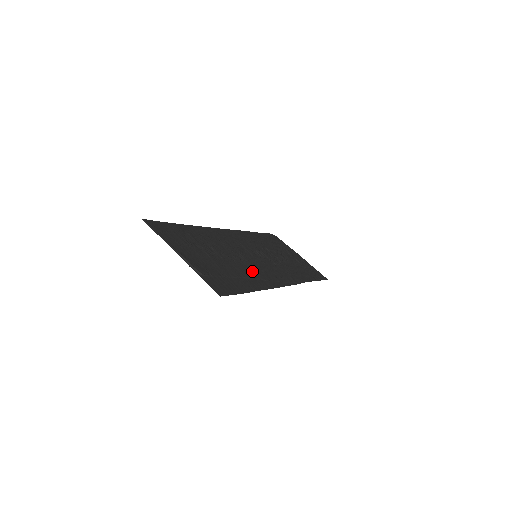
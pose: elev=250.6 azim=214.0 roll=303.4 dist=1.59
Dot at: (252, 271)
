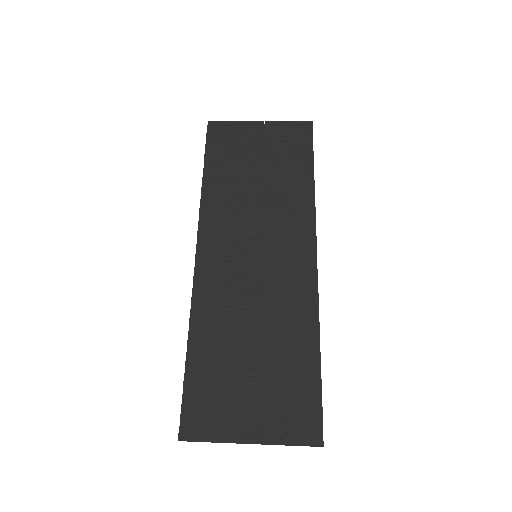
Dot at: (285, 310)
